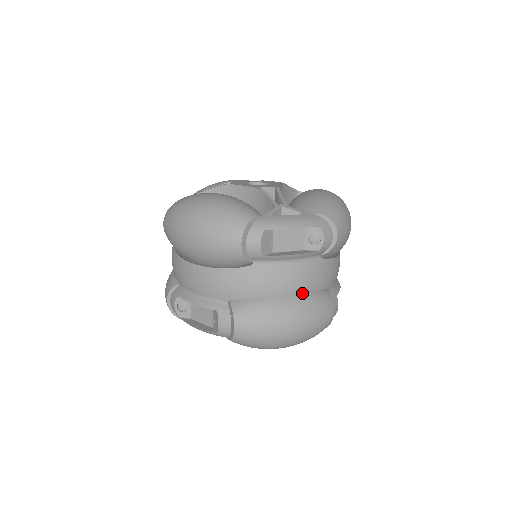
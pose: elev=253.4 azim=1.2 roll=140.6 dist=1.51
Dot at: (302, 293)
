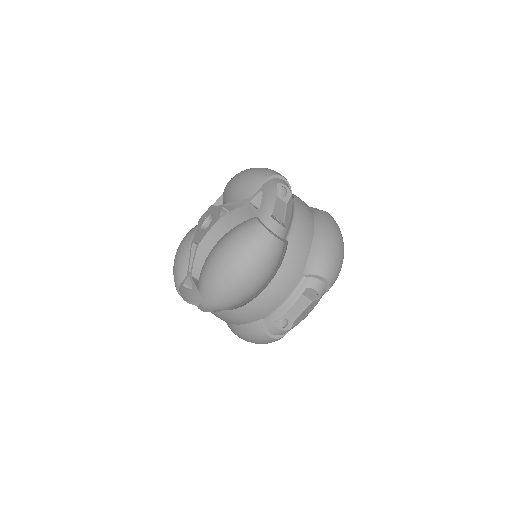
Dot at: occluded
